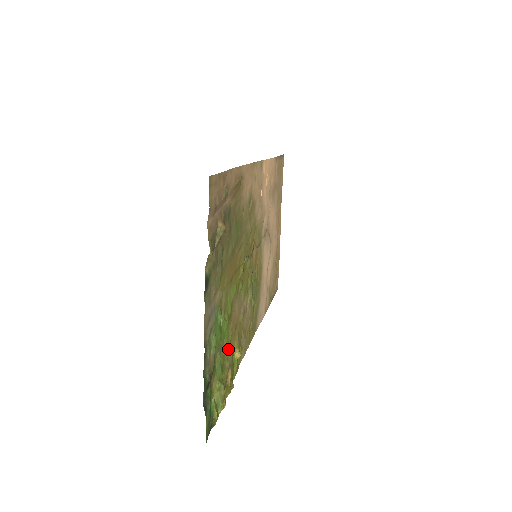
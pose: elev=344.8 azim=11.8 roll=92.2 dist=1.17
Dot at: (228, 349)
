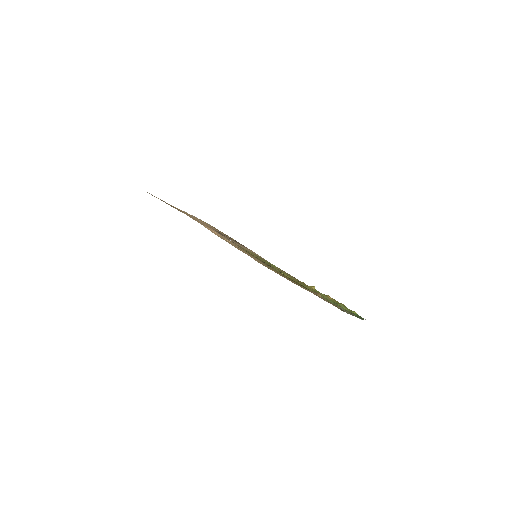
Dot at: occluded
